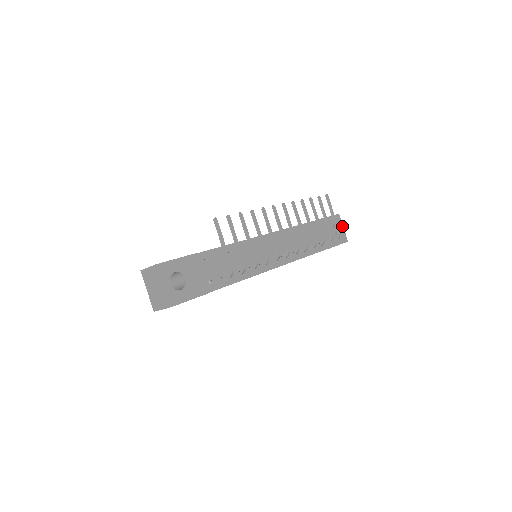
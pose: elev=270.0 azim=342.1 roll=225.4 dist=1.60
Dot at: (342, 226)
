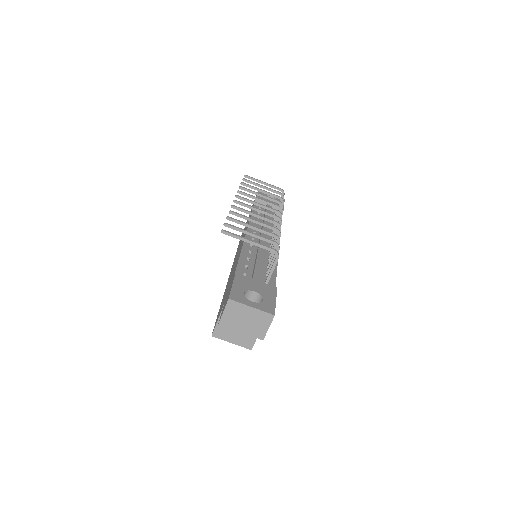
Dot at: occluded
